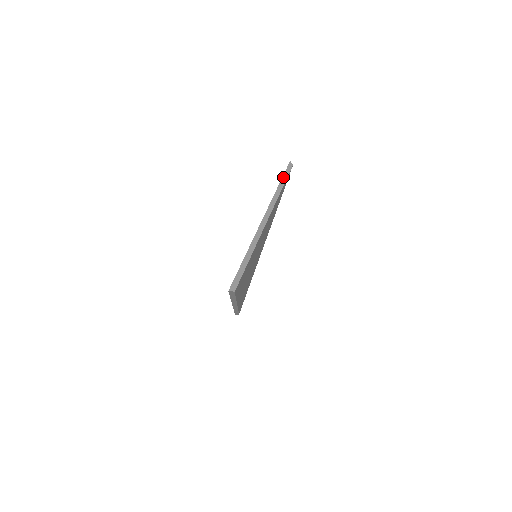
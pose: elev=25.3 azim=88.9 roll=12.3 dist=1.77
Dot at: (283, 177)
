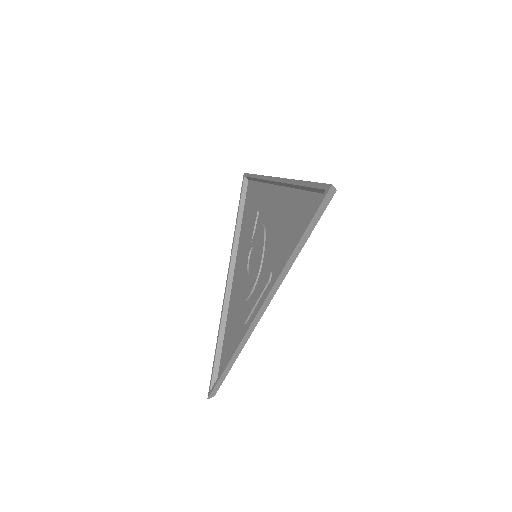
Dot at: (252, 174)
